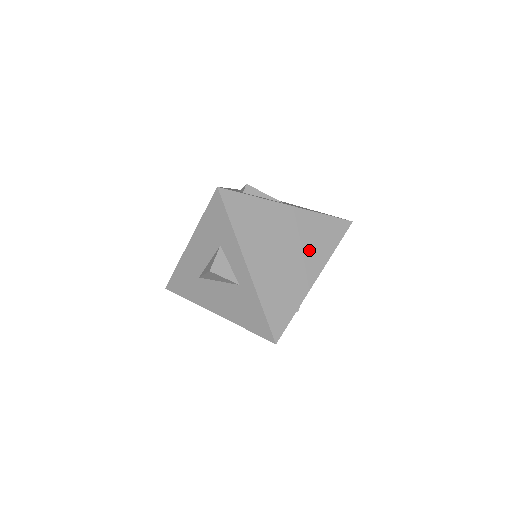
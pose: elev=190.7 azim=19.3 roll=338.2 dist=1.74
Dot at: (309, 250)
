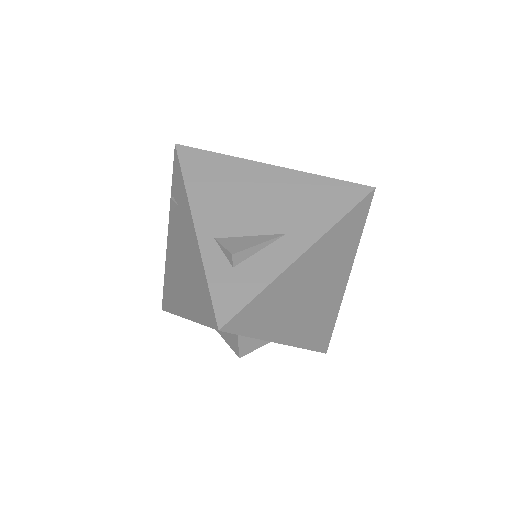
Dot at: (335, 266)
